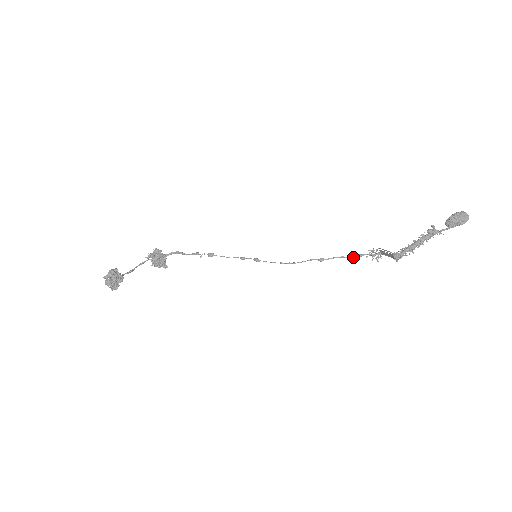
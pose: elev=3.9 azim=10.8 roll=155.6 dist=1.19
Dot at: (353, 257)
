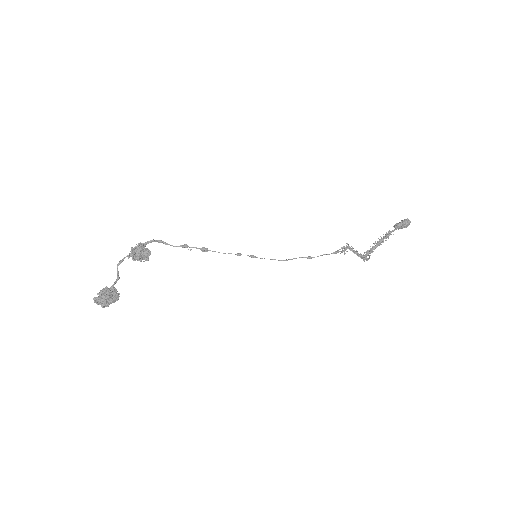
Dot at: occluded
